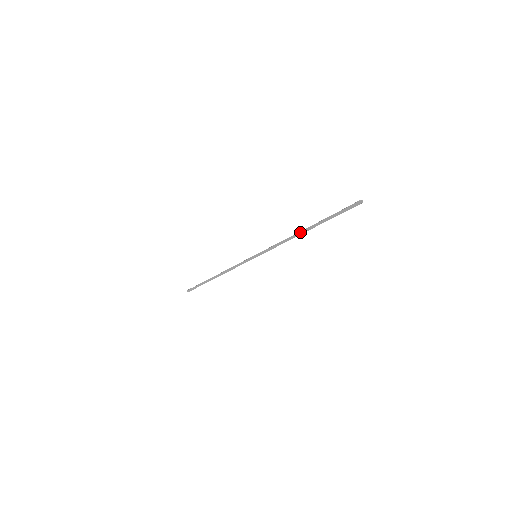
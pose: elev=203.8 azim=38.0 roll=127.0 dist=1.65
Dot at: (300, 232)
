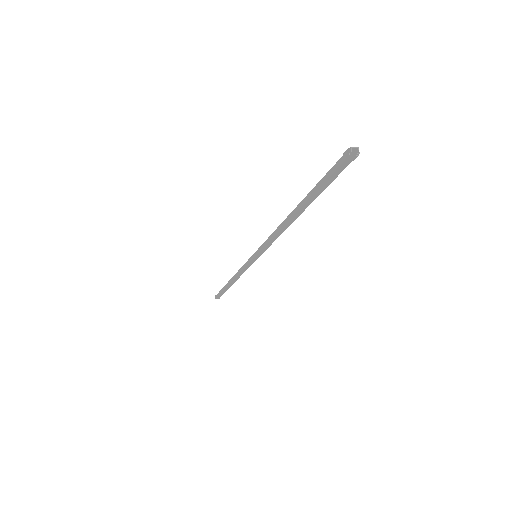
Dot at: (288, 216)
